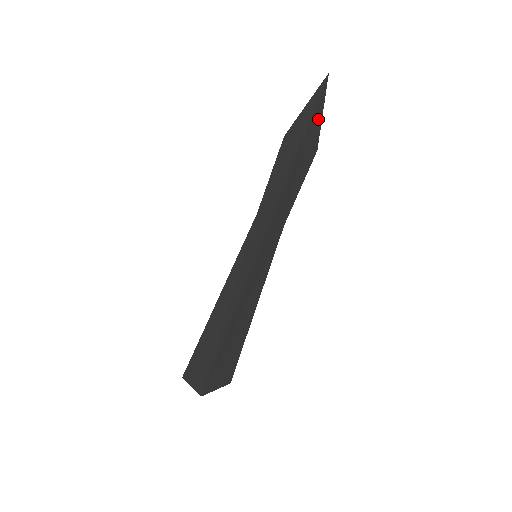
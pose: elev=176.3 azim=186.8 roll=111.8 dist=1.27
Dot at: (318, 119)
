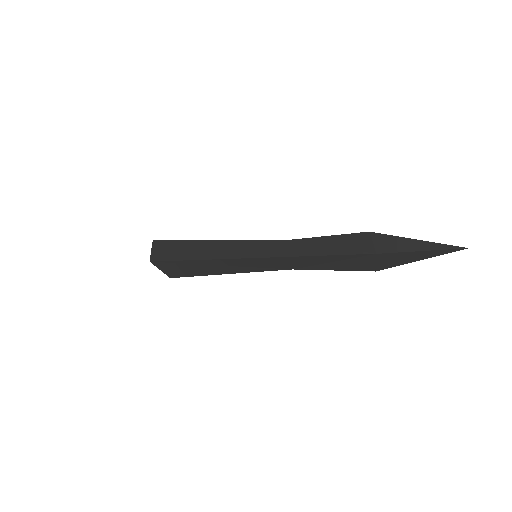
Dot at: (407, 259)
